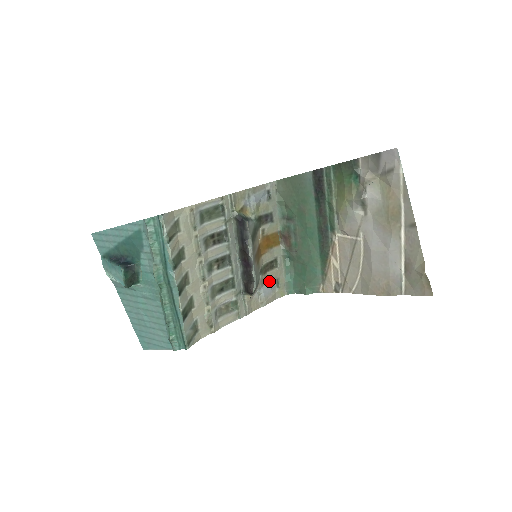
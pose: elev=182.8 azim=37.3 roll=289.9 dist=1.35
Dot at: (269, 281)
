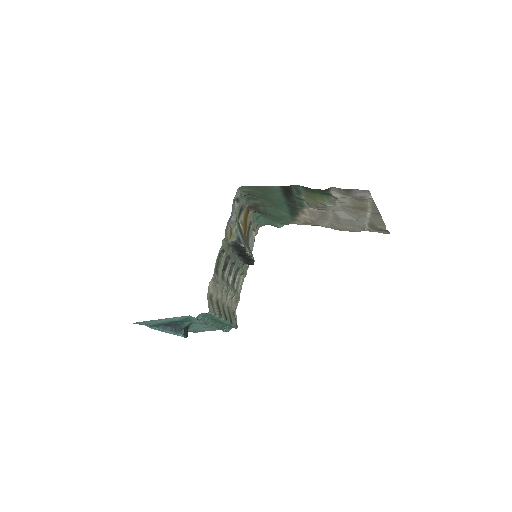
Dot at: (250, 236)
